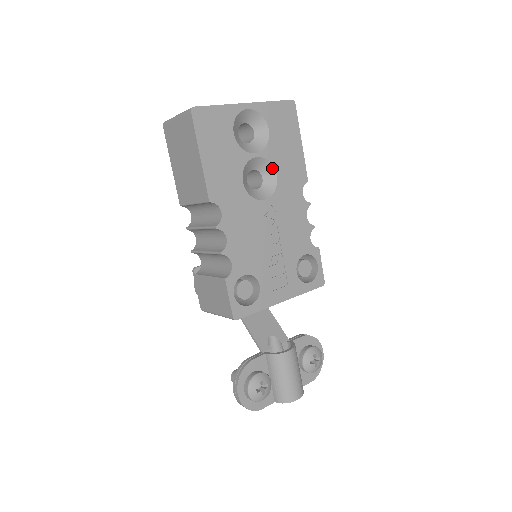
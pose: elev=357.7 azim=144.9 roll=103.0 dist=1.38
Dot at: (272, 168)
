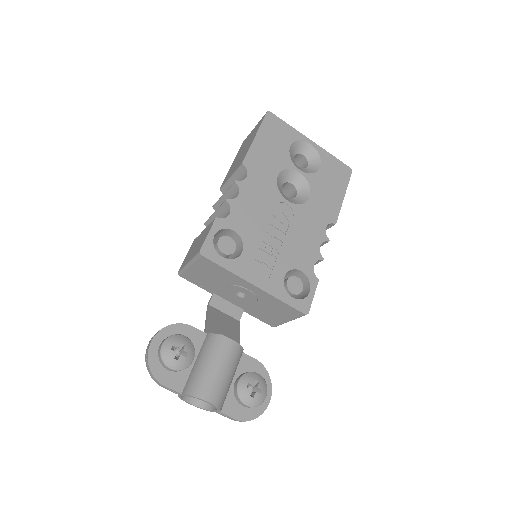
Dot at: (308, 190)
